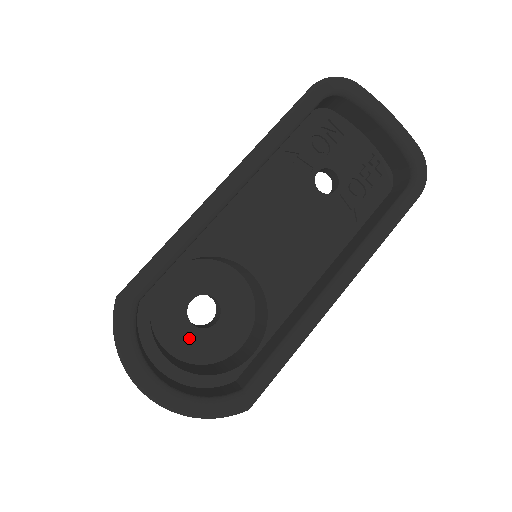
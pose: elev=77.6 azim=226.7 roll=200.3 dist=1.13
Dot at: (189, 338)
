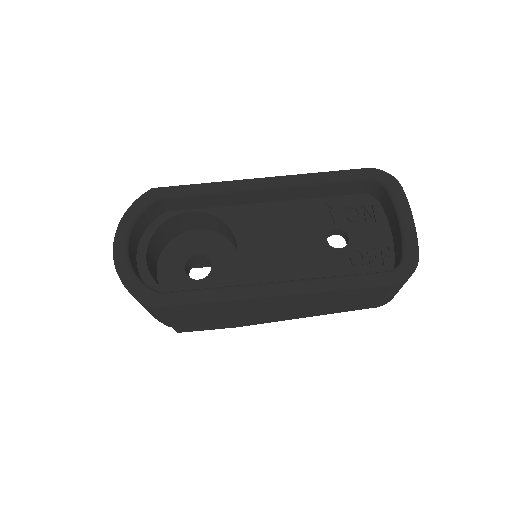
Dot at: (175, 274)
